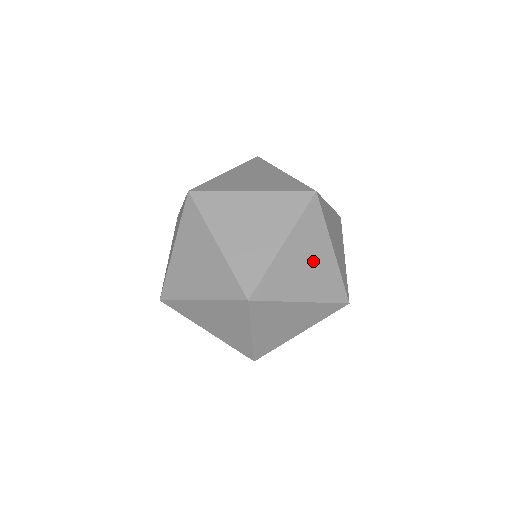
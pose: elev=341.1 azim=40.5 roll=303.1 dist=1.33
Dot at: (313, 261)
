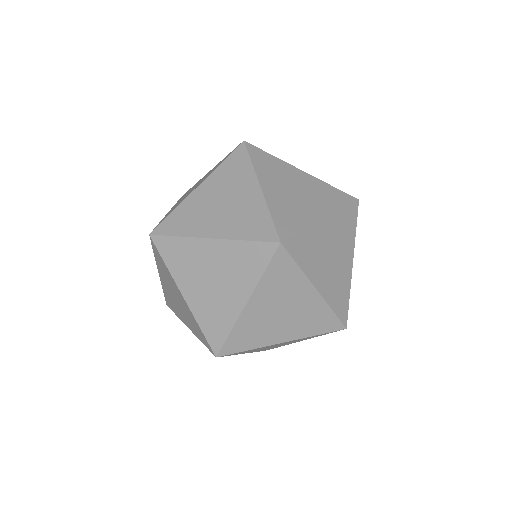
Dot at: (297, 186)
